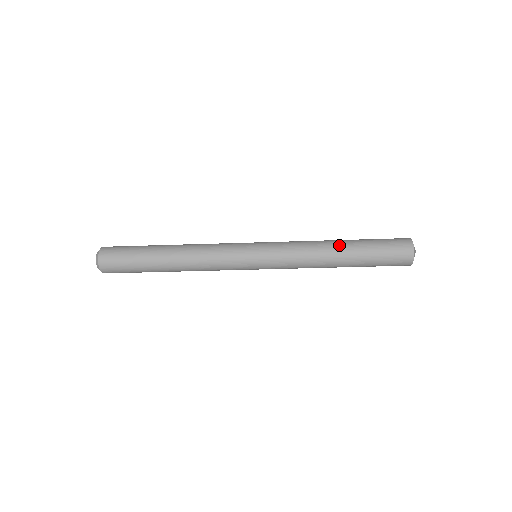
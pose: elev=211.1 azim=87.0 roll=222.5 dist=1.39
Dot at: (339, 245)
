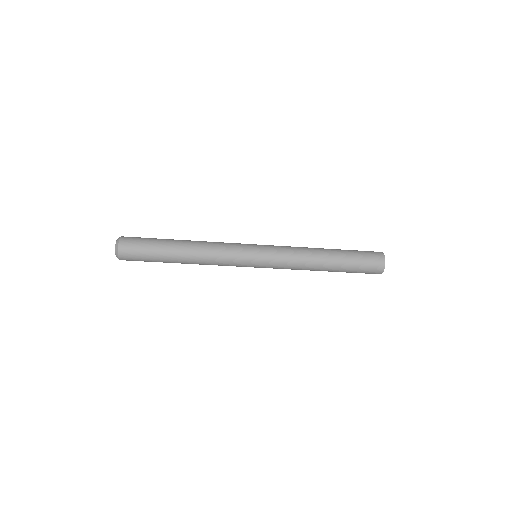
Dot at: (327, 260)
